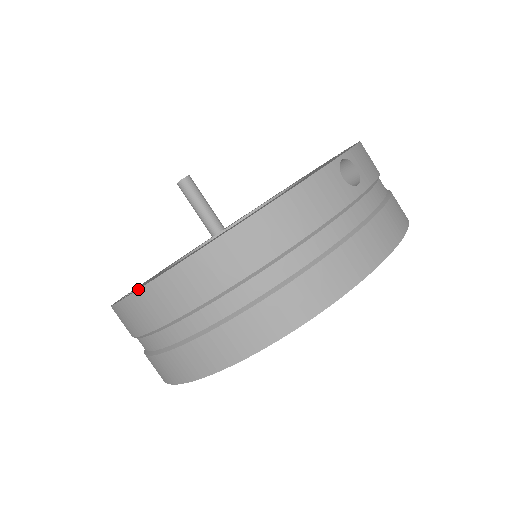
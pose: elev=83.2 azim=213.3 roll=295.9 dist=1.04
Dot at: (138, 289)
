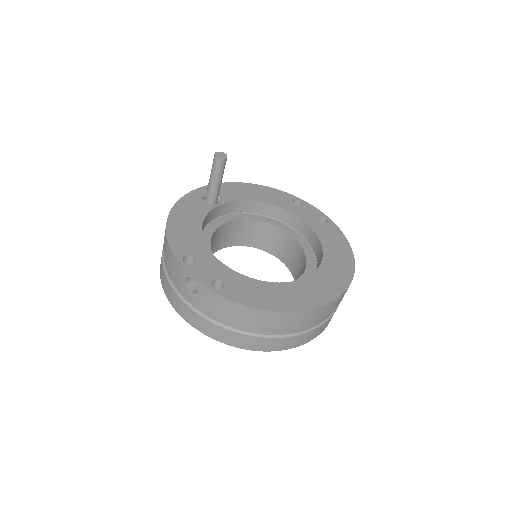
Dot at: (262, 309)
